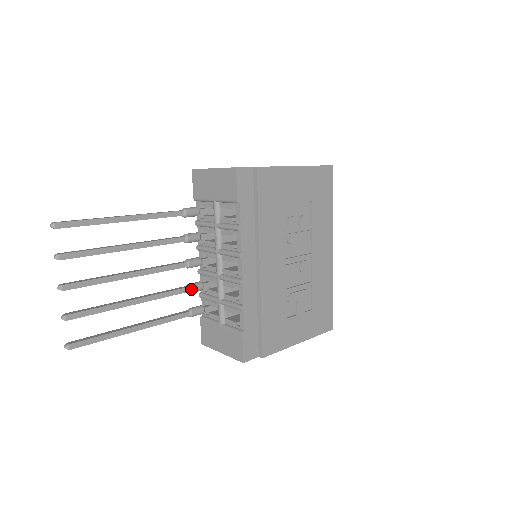
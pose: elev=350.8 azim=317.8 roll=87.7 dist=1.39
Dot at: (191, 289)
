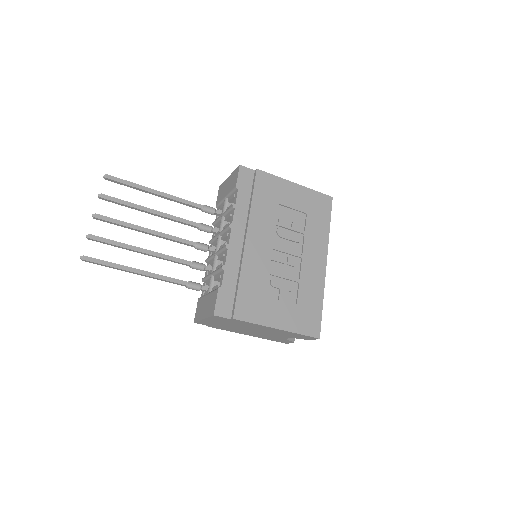
Dot at: (193, 264)
